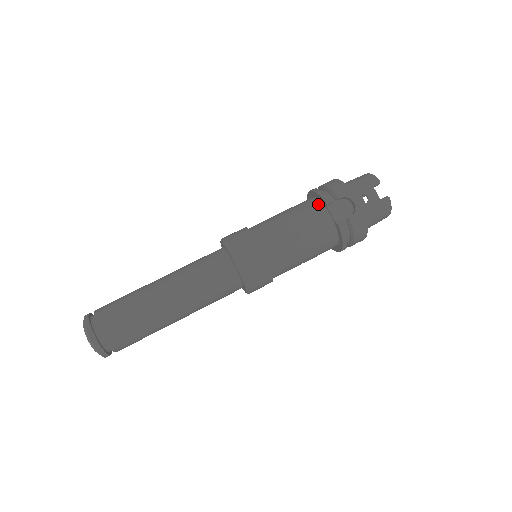
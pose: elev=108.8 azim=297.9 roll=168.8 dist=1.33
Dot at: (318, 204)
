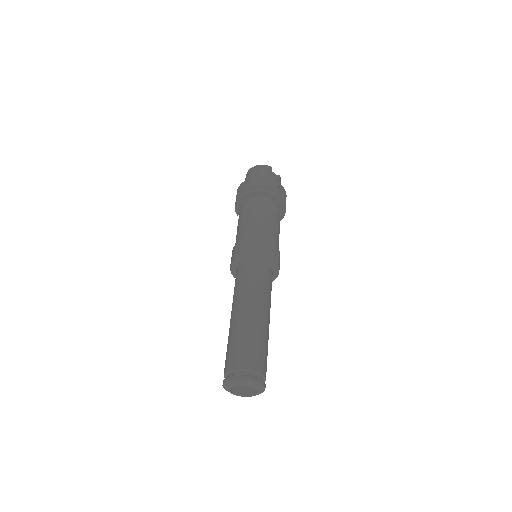
Dot at: (267, 199)
